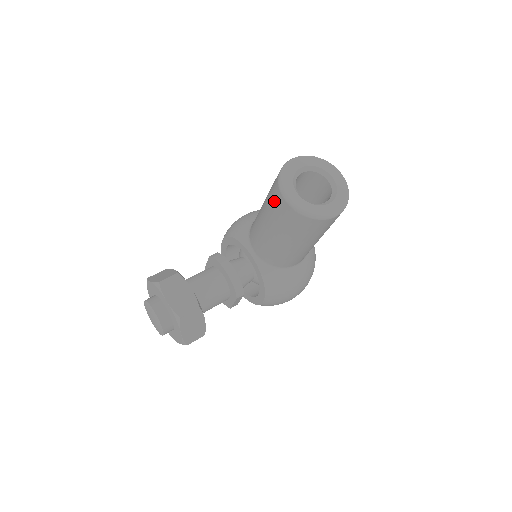
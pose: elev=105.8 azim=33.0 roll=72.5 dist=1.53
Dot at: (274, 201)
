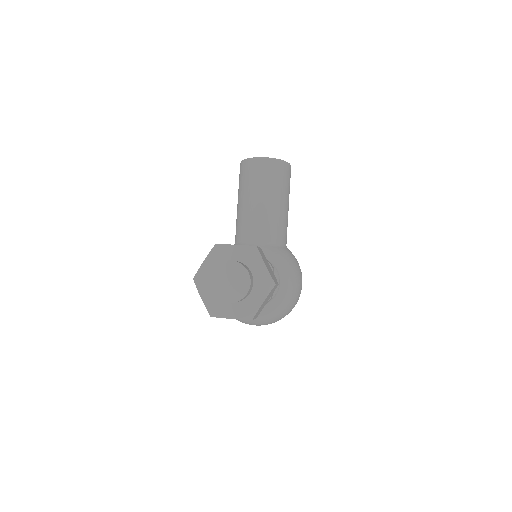
Dot at: (252, 172)
